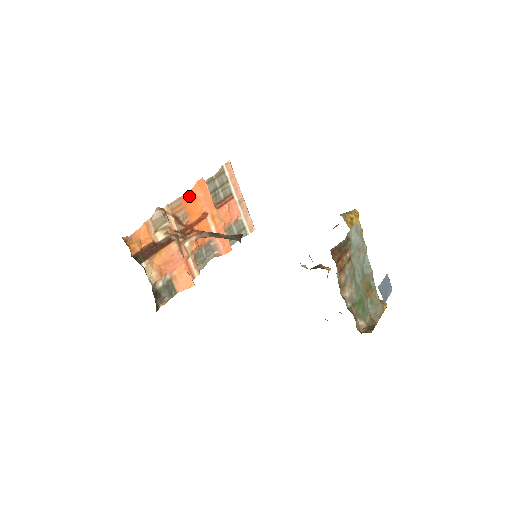
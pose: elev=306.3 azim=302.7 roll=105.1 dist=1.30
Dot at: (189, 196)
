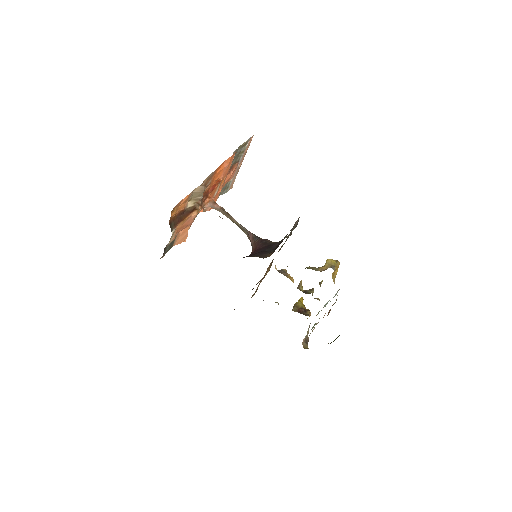
Dot at: (220, 167)
